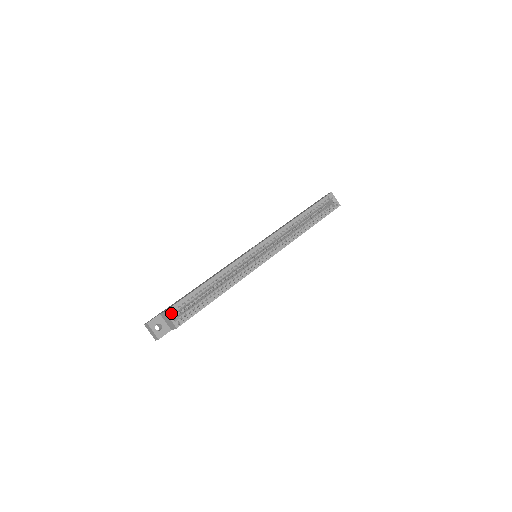
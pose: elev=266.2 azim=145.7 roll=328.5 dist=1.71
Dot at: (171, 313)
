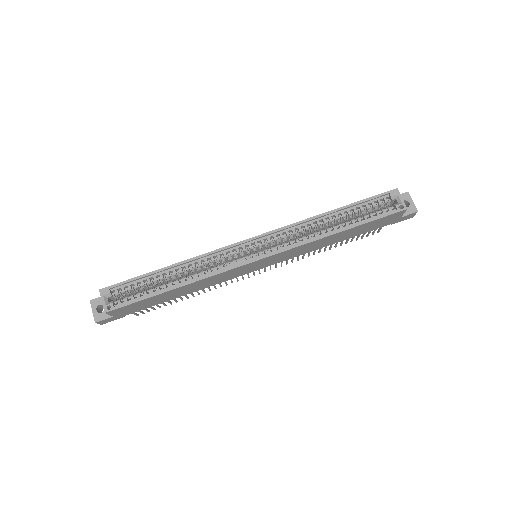
Dot at: (105, 293)
